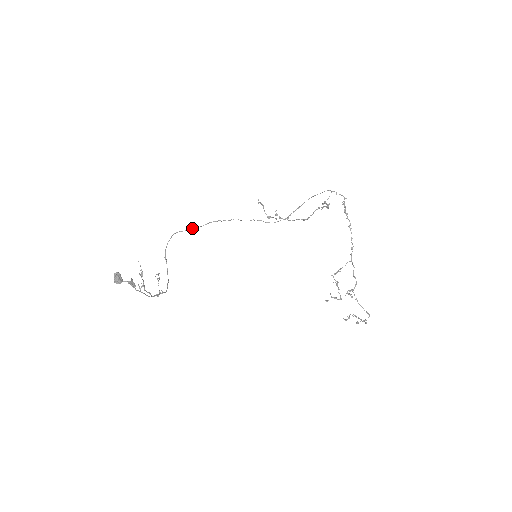
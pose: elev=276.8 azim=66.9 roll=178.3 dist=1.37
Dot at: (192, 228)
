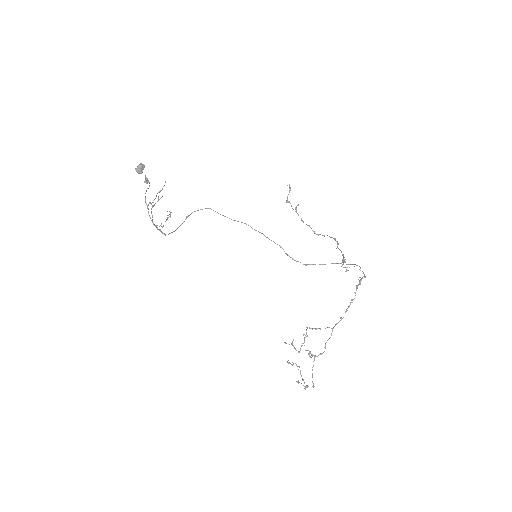
Dot at: occluded
